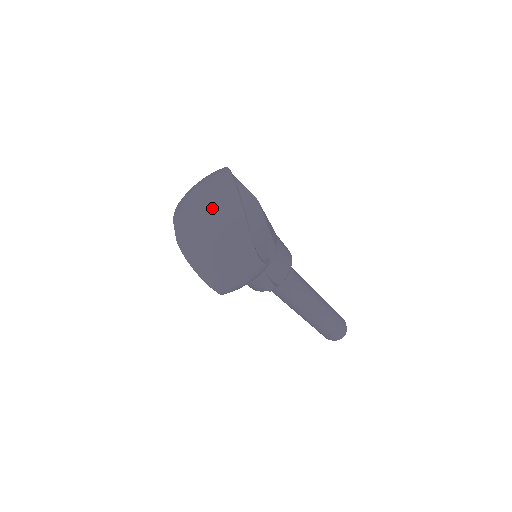
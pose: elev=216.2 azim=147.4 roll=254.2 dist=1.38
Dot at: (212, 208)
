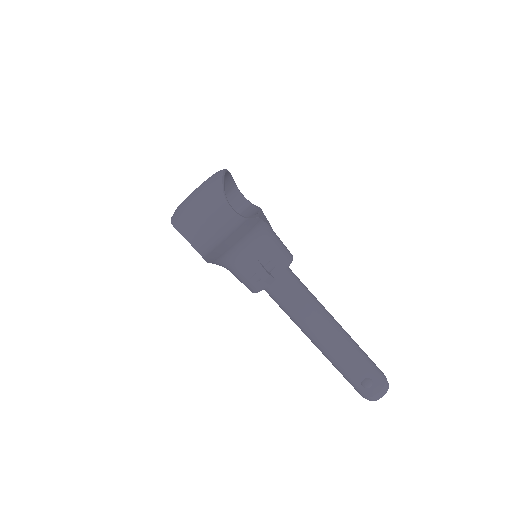
Dot at: occluded
